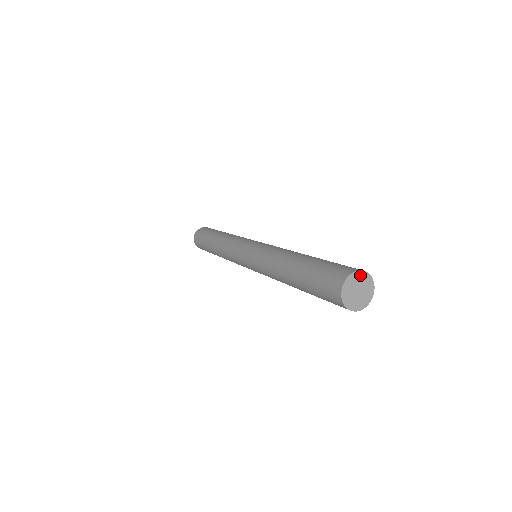
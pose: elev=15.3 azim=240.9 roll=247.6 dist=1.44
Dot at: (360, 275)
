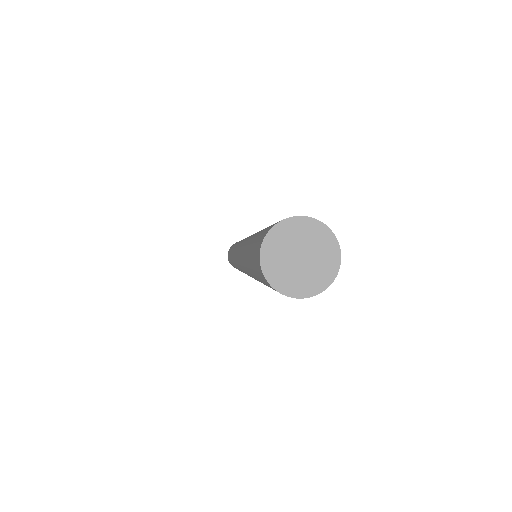
Dot at: (296, 225)
